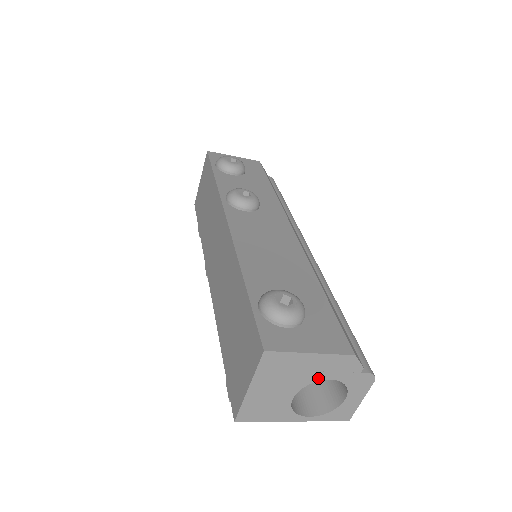
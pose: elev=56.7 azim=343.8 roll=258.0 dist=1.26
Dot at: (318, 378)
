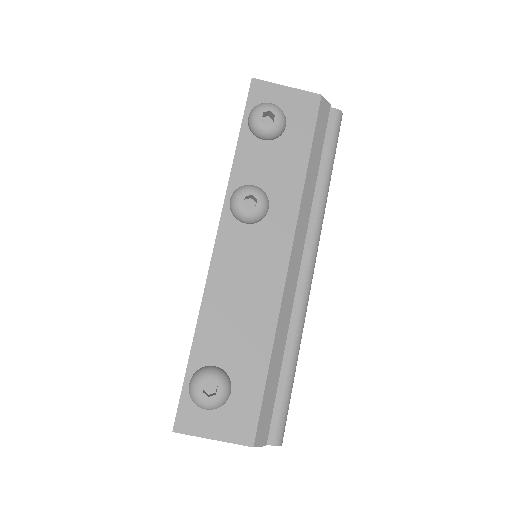
Dot at: occluded
